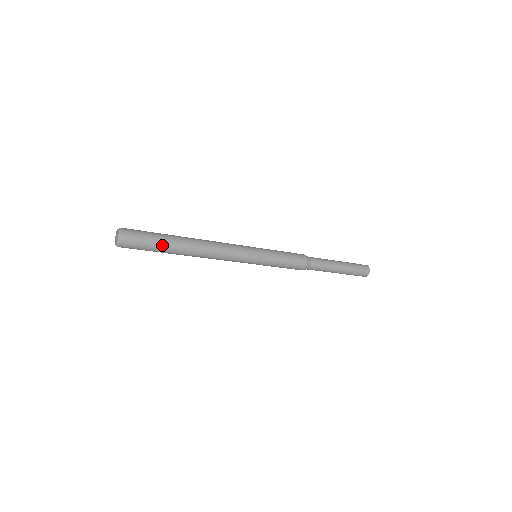
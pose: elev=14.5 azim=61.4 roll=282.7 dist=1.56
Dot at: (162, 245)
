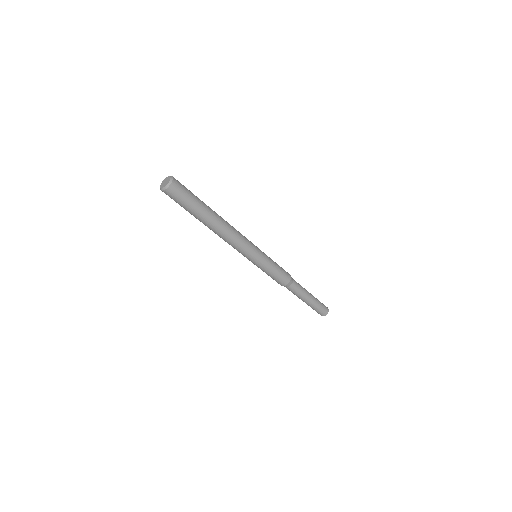
Dot at: (200, 201)
